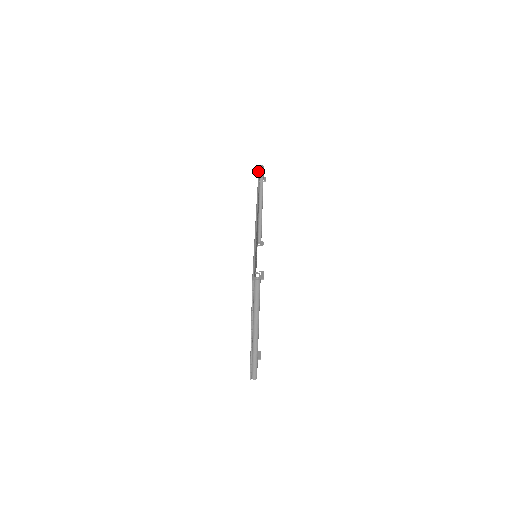
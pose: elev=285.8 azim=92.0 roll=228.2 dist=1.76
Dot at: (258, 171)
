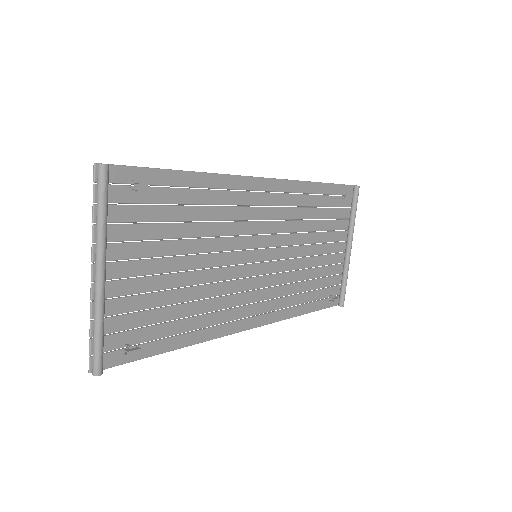
Dot at: (342, 184)
